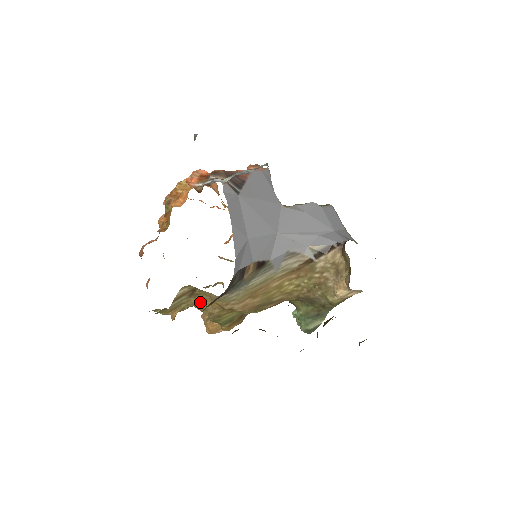
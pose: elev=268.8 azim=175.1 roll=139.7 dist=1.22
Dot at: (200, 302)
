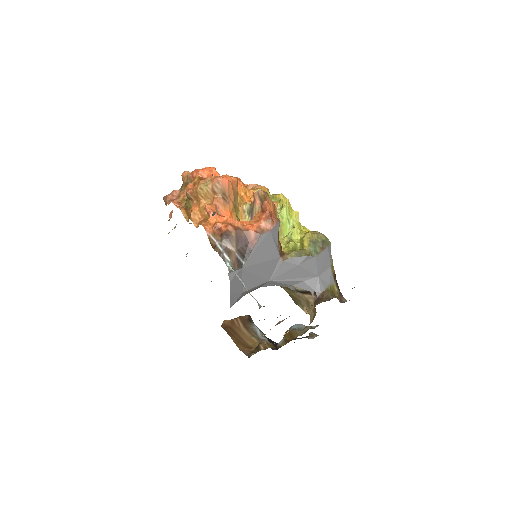
Dot at: occluded
